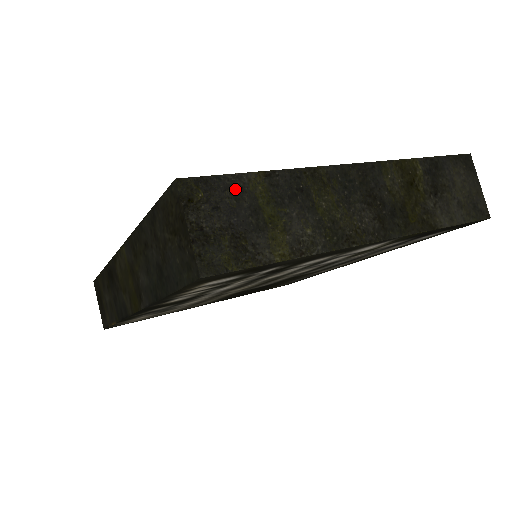
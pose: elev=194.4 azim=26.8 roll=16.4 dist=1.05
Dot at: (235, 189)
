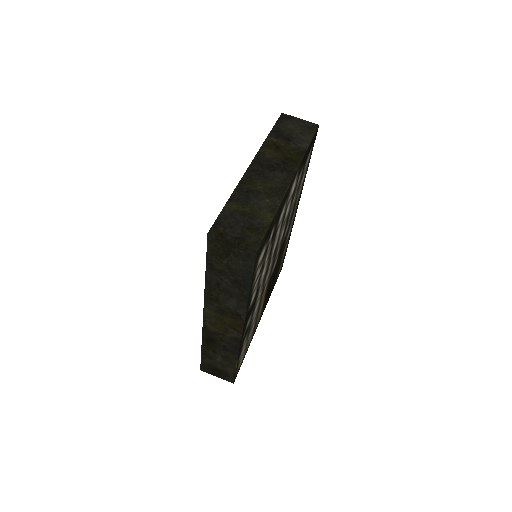
Dot at: (228, 215)
